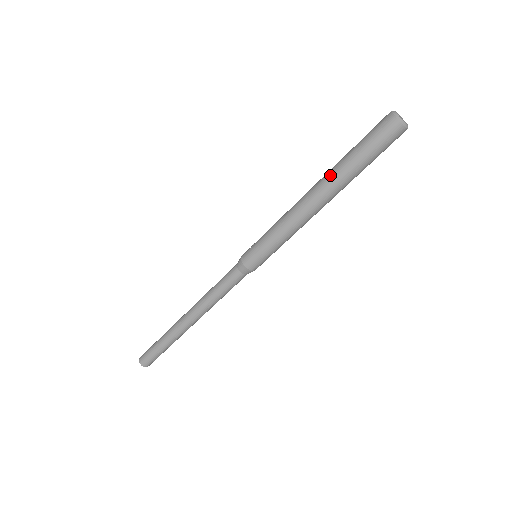
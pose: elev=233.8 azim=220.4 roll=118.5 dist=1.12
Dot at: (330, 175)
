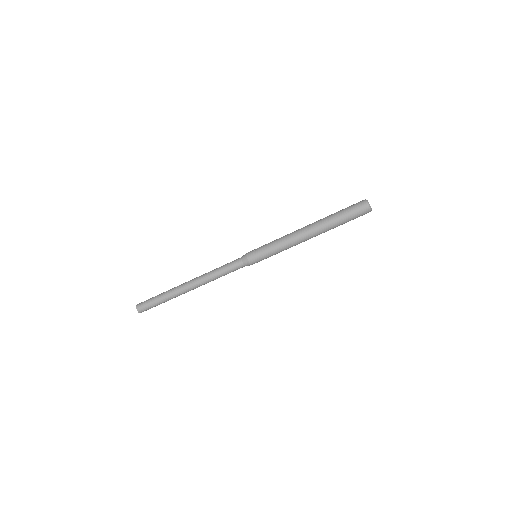
Dot at: (323, 225)
